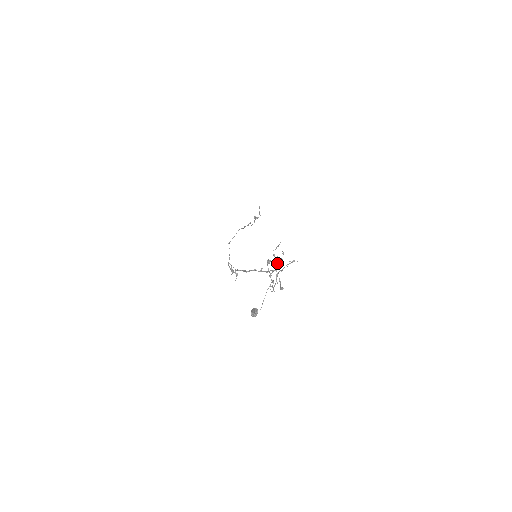
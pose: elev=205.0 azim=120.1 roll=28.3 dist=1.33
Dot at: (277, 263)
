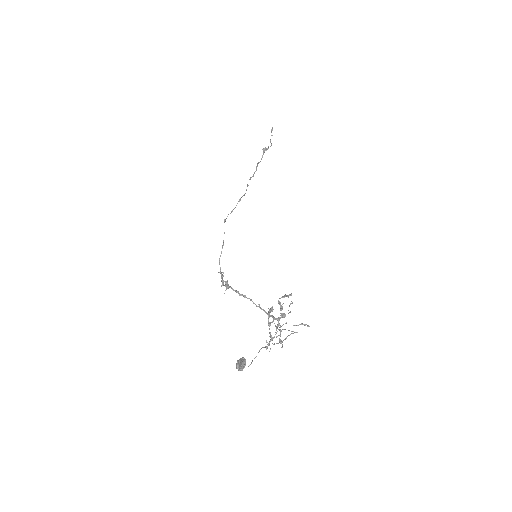
Dot at: (281, 315)
